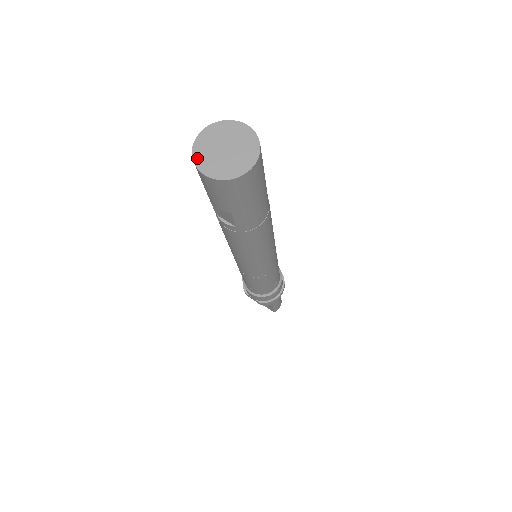
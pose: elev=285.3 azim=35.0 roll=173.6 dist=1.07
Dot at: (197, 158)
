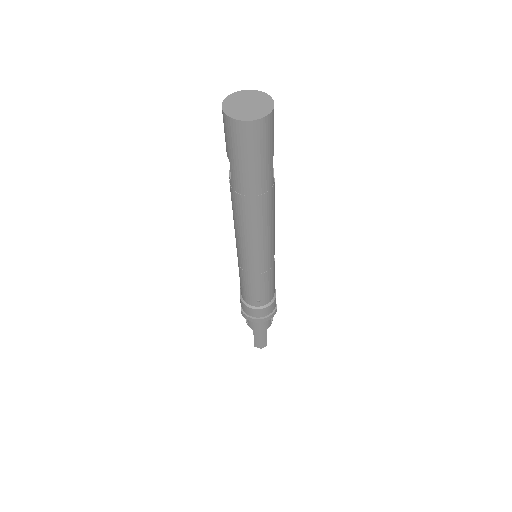
Dot at: (230, 97)
